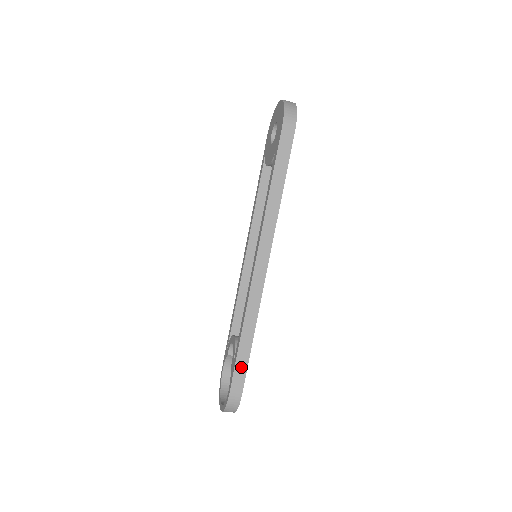
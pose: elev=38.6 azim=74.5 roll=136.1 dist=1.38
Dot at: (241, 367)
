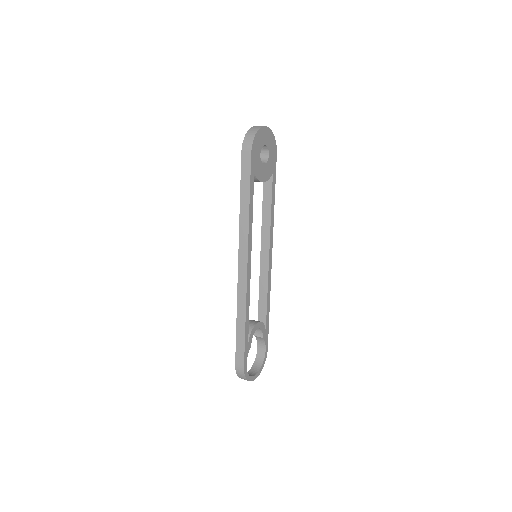
Dot at: (240, 345)
